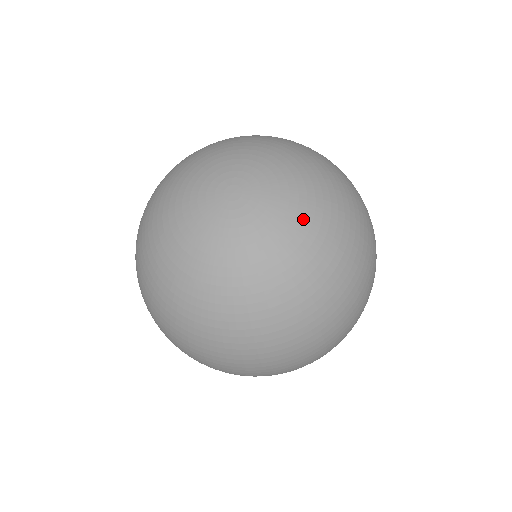
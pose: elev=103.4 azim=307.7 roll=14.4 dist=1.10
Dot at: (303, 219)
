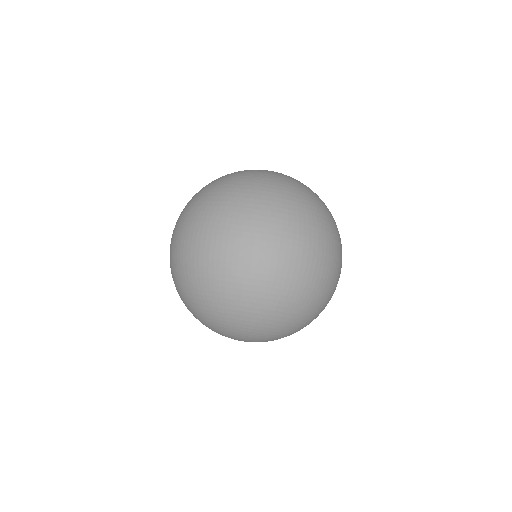
Dot at: (288, 177)
